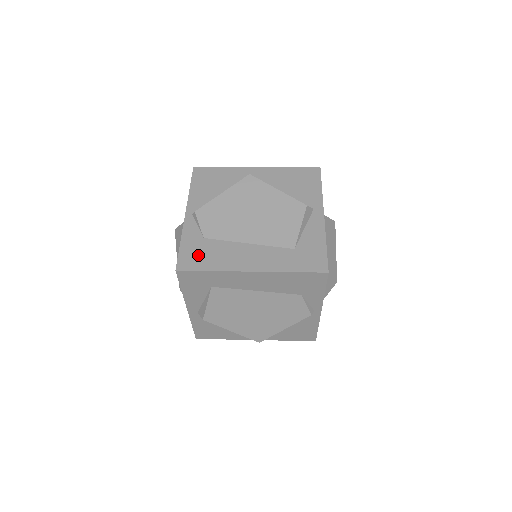
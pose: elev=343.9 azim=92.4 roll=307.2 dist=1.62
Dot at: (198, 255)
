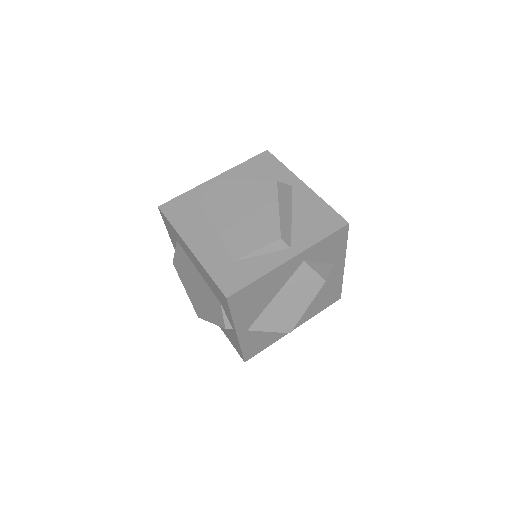
Dot at: (181, 209)
